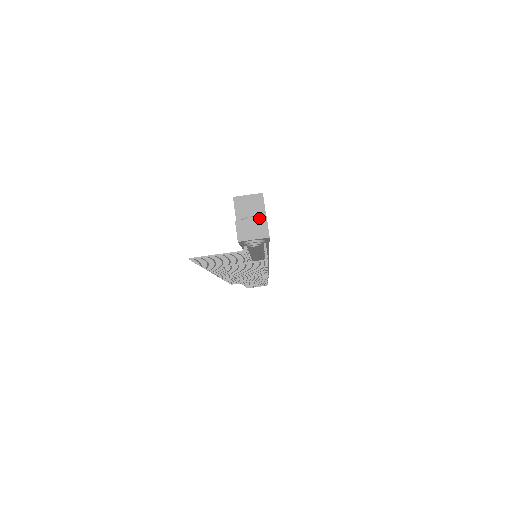
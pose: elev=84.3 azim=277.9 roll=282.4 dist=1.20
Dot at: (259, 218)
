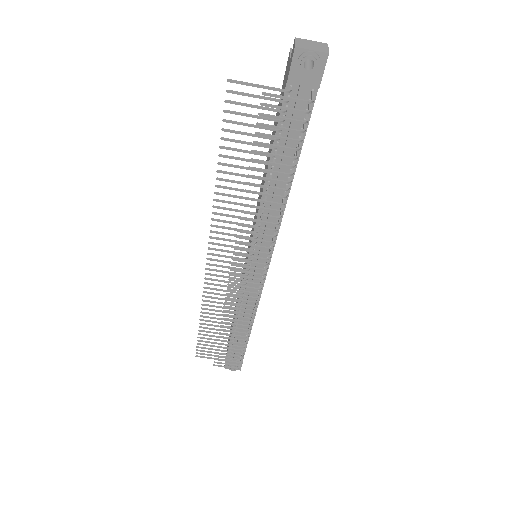
Dot at: (320, 42)
